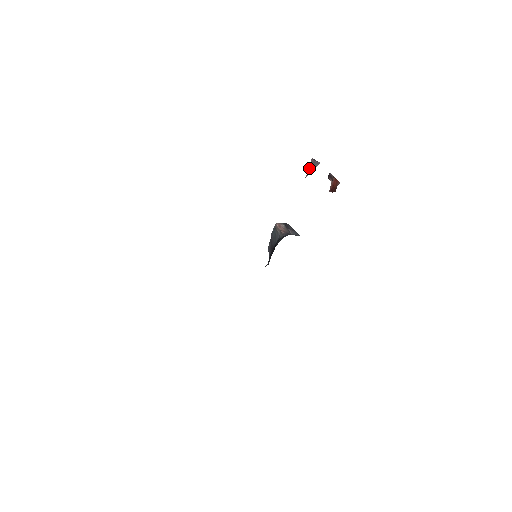
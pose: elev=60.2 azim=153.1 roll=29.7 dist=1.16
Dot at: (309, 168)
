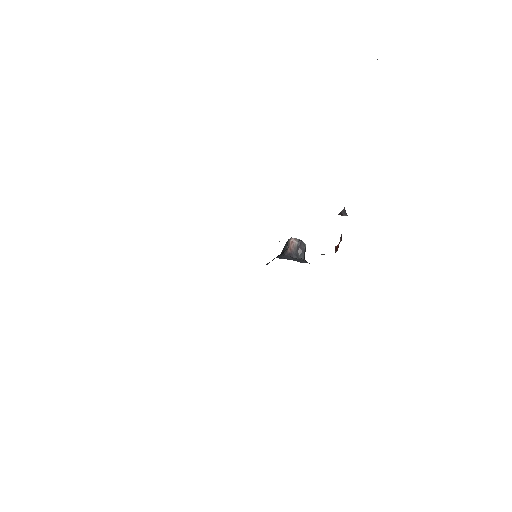
Dot at: (341, 211)
